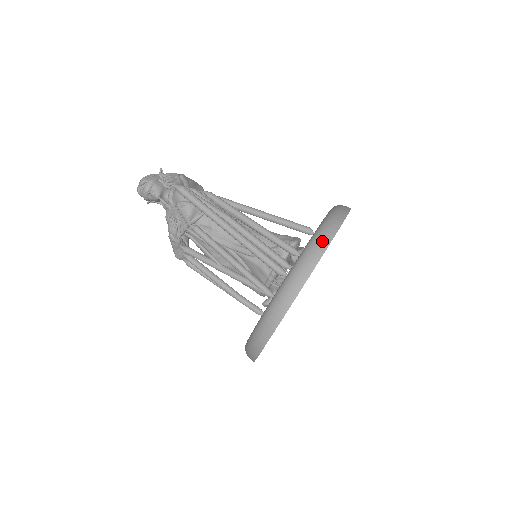
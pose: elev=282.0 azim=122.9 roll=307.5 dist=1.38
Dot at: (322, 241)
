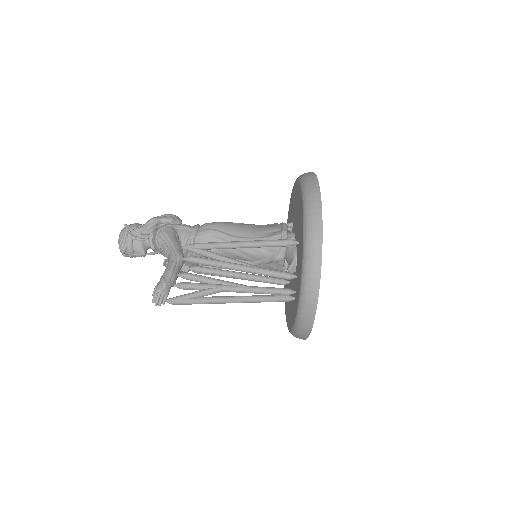
Dot at: (312, 289)
